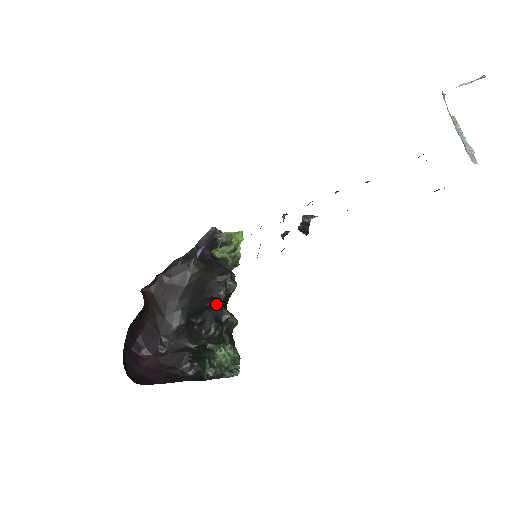
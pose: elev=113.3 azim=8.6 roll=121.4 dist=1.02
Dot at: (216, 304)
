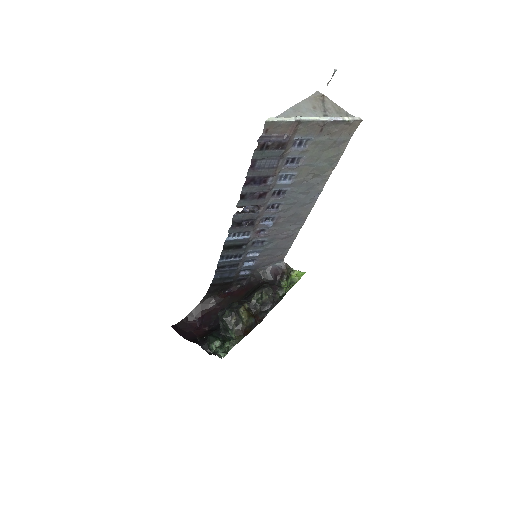
Dot at: (243, 302)
